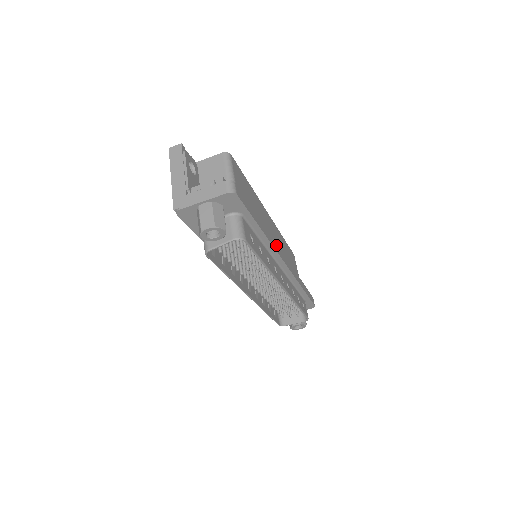
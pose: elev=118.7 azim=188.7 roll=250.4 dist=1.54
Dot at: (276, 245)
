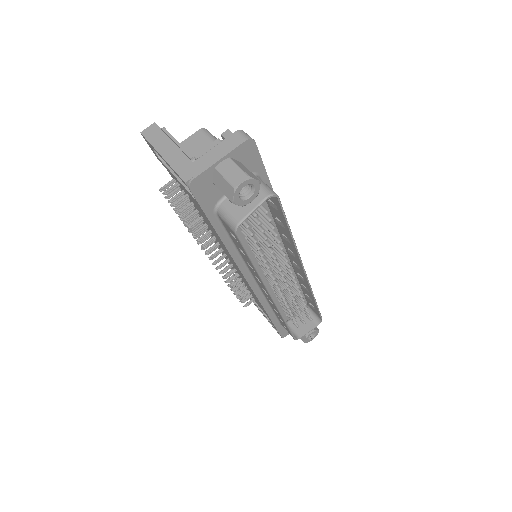
Dot at: occluded
